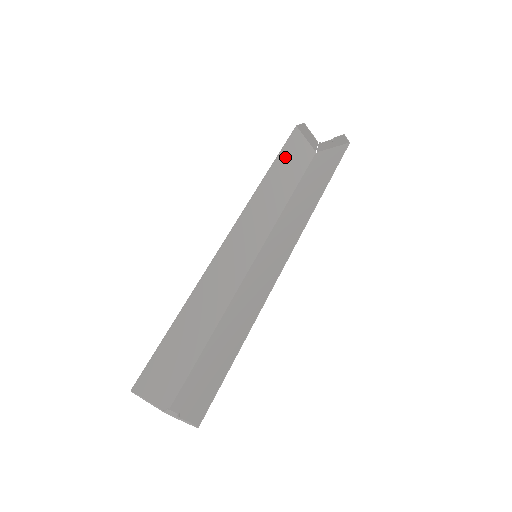
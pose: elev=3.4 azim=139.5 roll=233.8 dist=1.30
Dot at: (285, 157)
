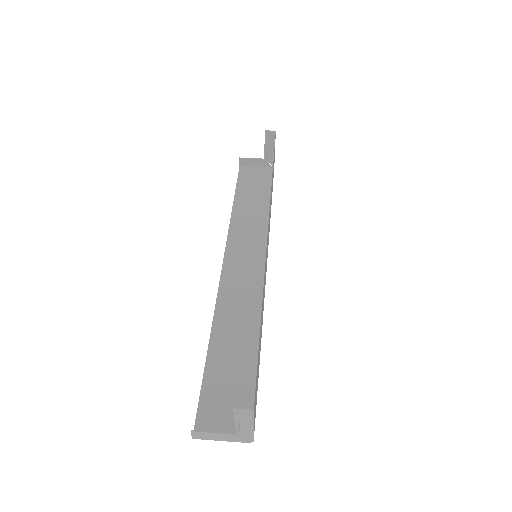
Dot at: (243, 188)
